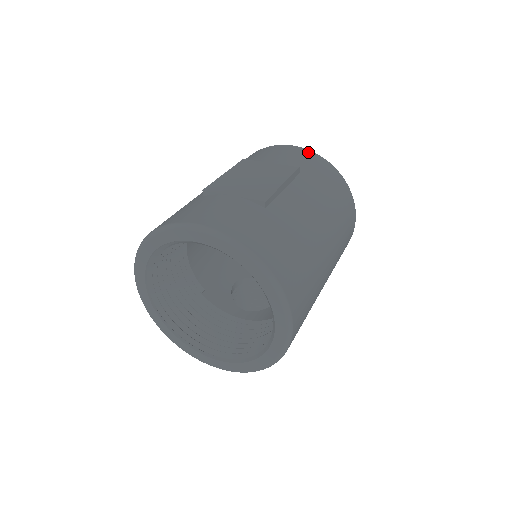
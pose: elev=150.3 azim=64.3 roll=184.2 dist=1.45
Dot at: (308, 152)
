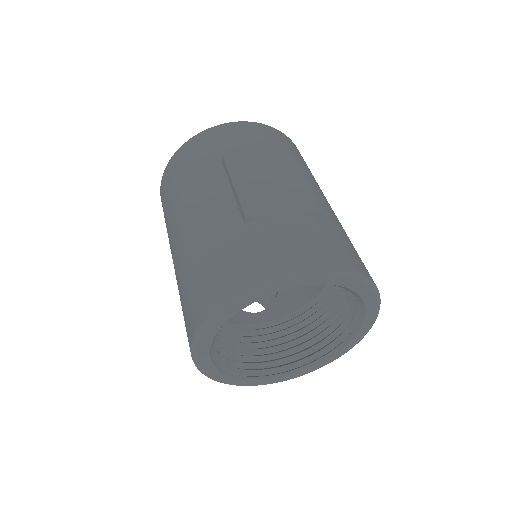
Dot at: (265, 127)
